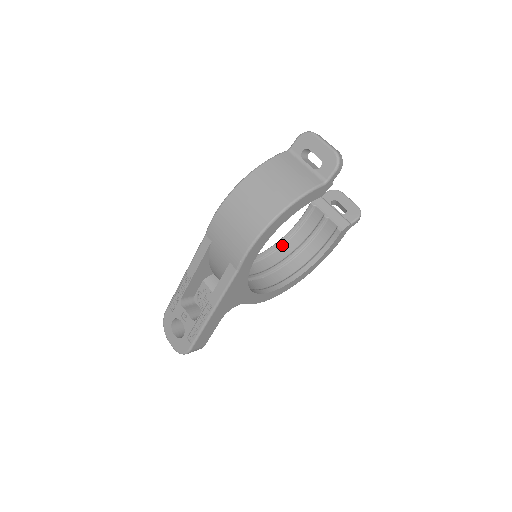
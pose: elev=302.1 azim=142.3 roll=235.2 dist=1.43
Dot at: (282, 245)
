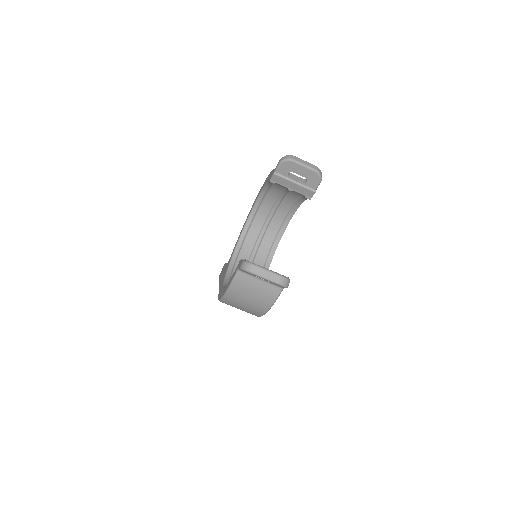
Dot at: (265, 196)
